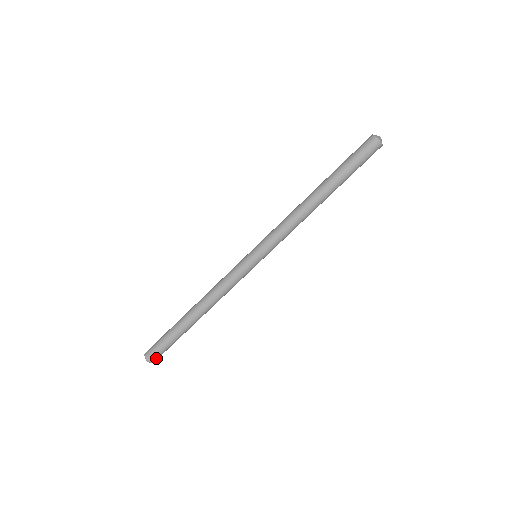
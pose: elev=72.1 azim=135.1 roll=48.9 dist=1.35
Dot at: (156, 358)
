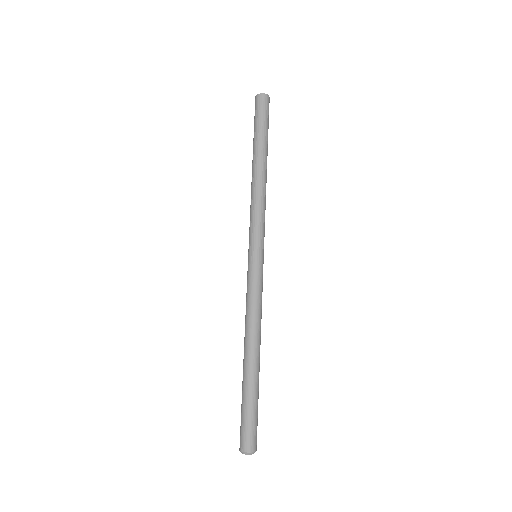
Dot at: (256, 441)
